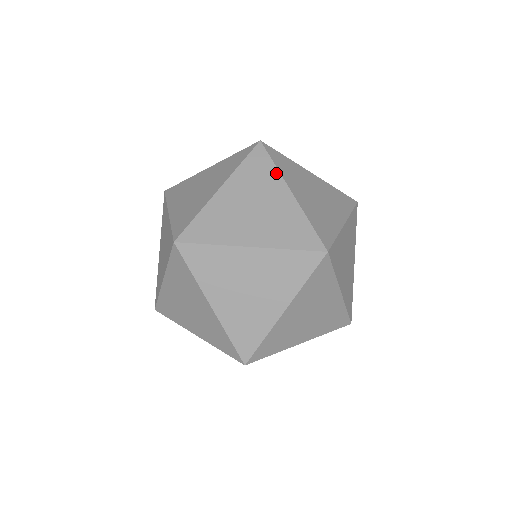
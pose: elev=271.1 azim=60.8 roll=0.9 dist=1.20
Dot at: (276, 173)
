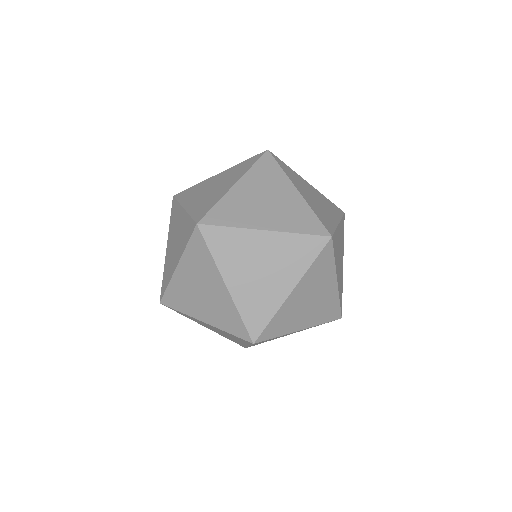
Dot at: (283, 175)
